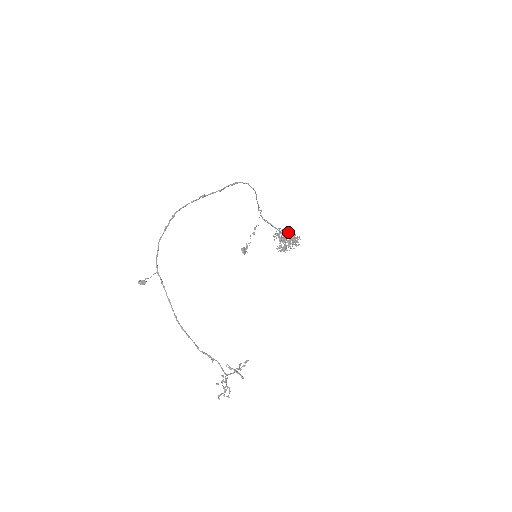
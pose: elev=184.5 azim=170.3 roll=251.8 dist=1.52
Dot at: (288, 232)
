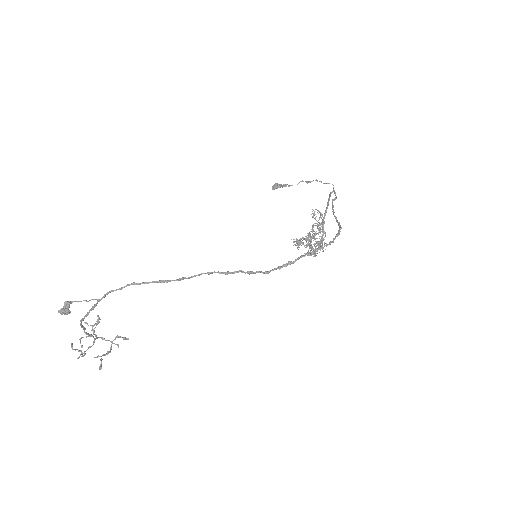
Dot at: (324, 237)
